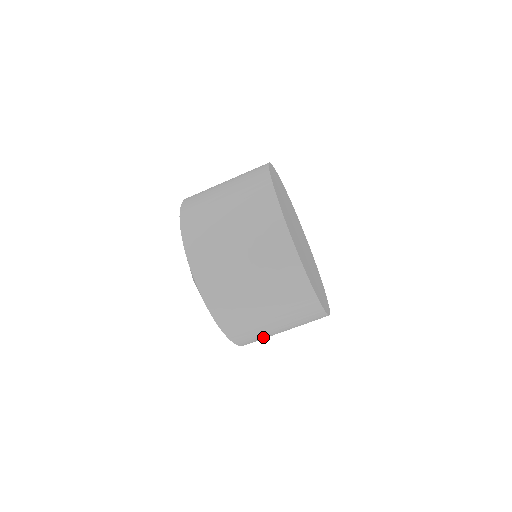
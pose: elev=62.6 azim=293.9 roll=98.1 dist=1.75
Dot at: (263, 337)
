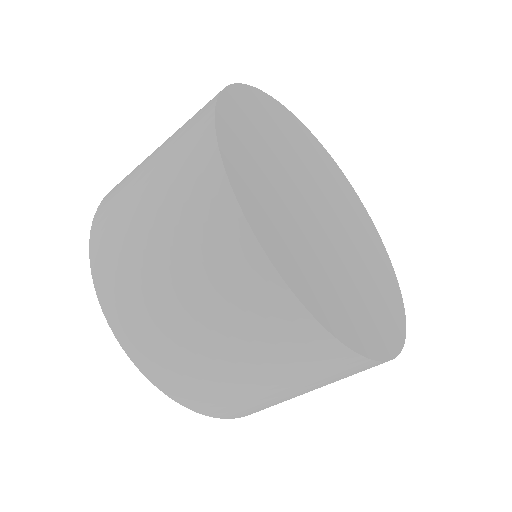
Dot at: (253, 403)
